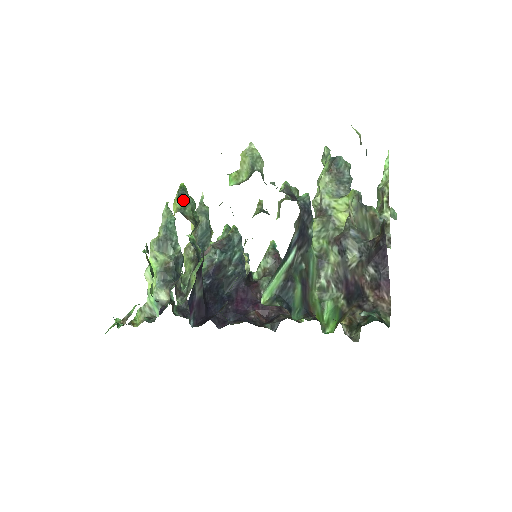
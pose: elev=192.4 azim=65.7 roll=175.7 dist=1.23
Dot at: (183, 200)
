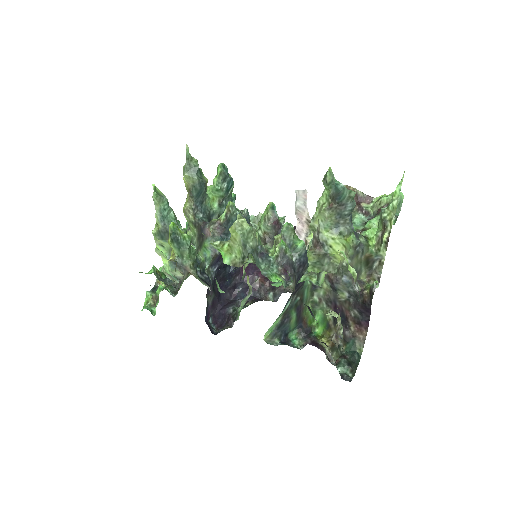
Dot at: (178, 246)
